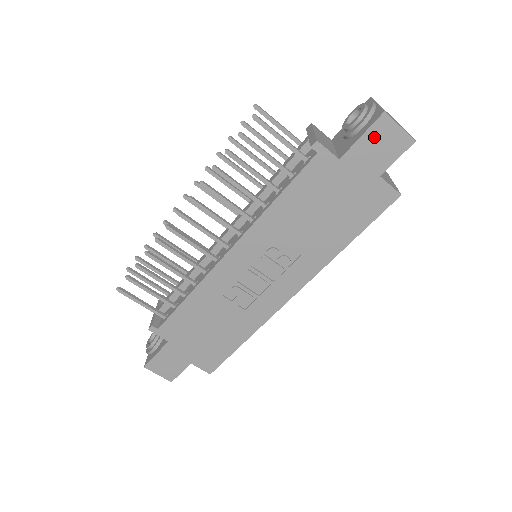
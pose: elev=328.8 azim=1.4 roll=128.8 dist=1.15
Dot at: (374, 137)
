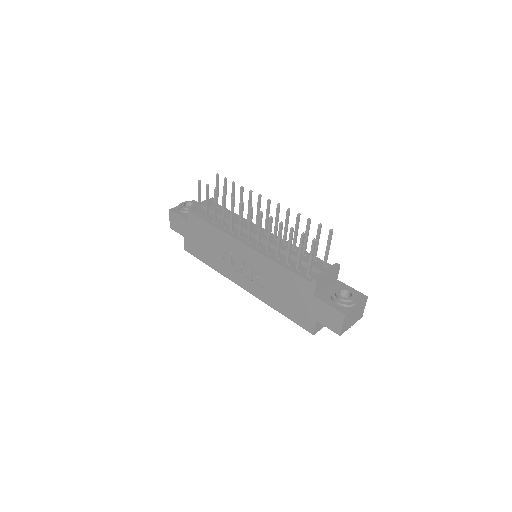
Dot at: (332, 312)
